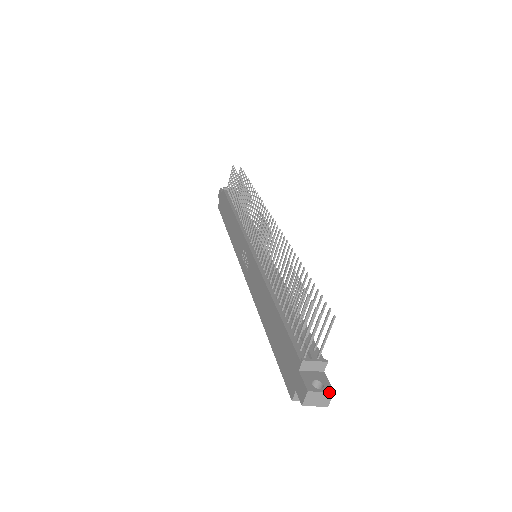
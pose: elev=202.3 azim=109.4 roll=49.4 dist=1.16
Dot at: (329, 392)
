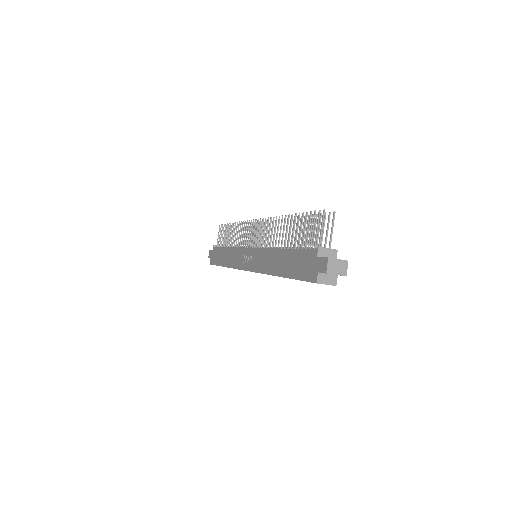
Dot at: (344, 260)
